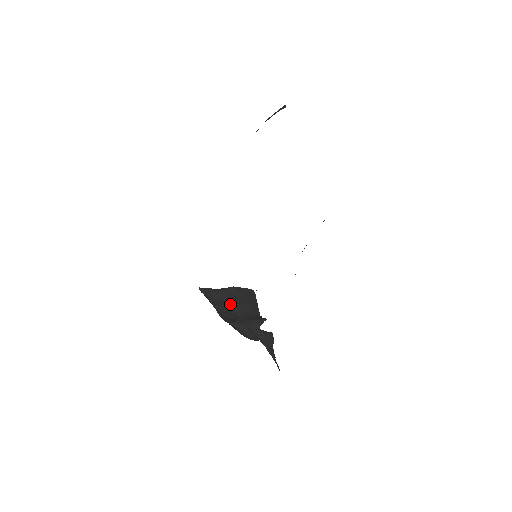
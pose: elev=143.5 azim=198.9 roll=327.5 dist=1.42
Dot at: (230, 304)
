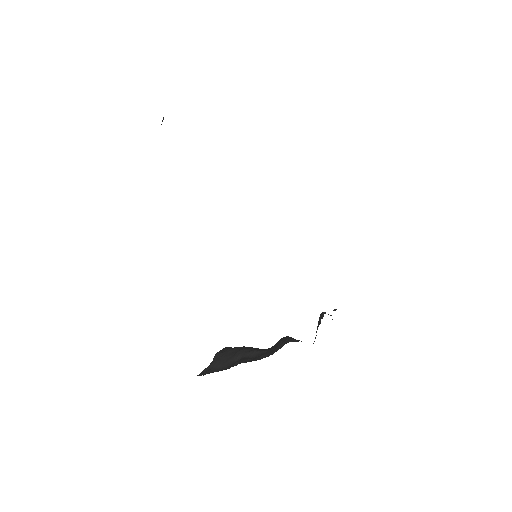
Dot at: (245, 355)
